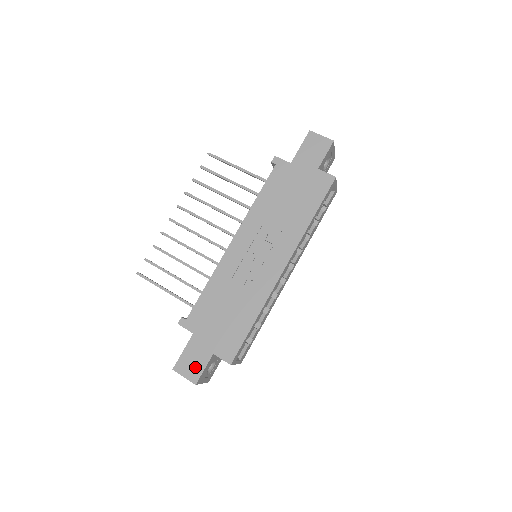
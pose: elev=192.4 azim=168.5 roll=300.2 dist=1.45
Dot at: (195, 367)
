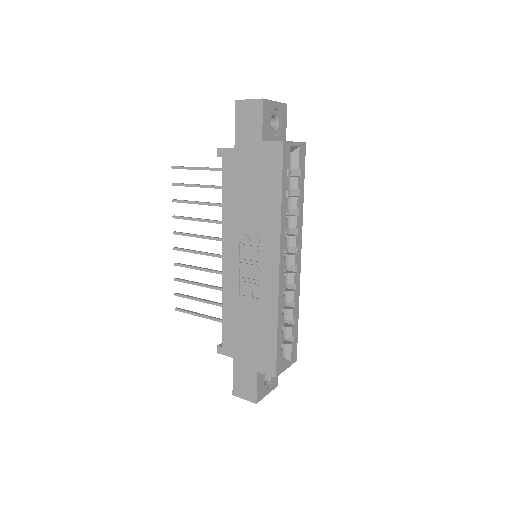
Dot at: (248, 388)
